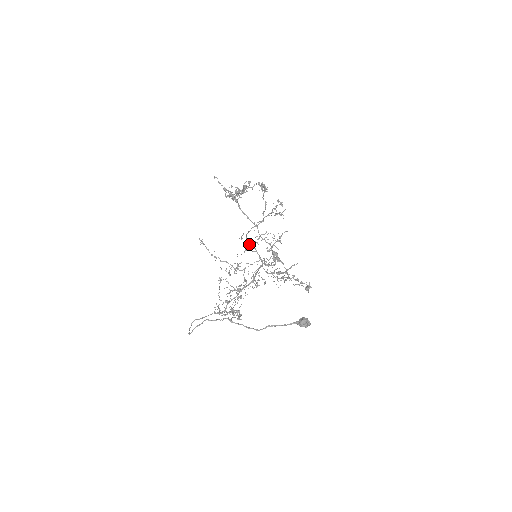
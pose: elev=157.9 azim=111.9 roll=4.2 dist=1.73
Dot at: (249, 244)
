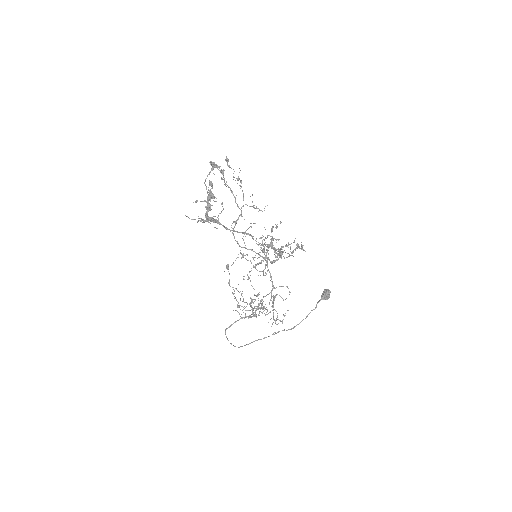
Dot at: occluded
